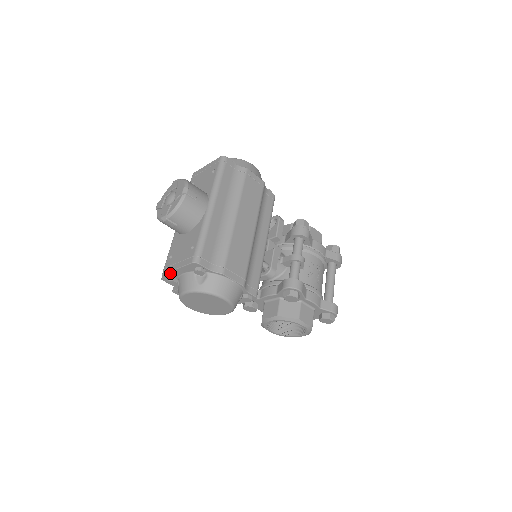
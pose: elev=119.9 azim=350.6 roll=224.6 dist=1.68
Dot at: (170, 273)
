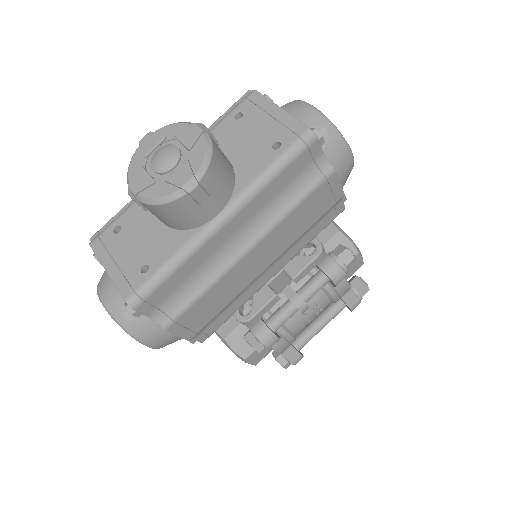
Dot at: (99, 257)
